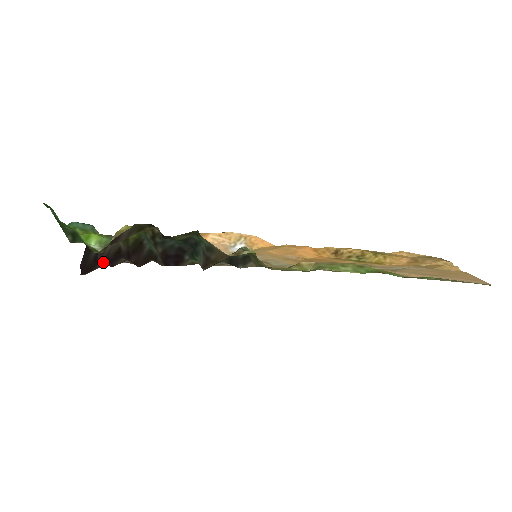
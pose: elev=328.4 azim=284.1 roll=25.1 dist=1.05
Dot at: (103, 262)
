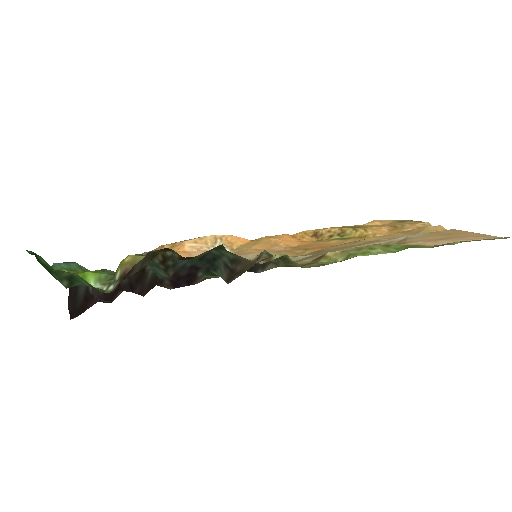
Dot at: (96, 300)
